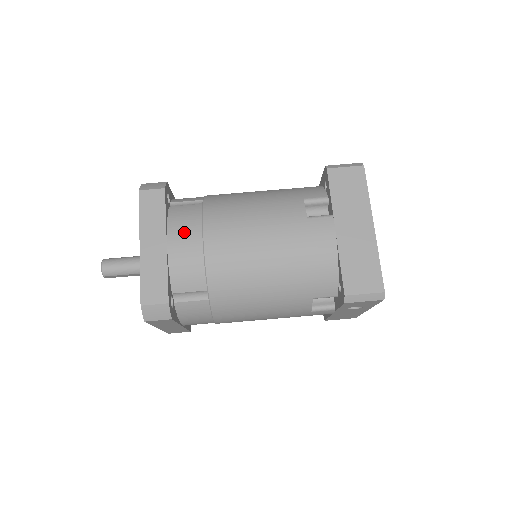
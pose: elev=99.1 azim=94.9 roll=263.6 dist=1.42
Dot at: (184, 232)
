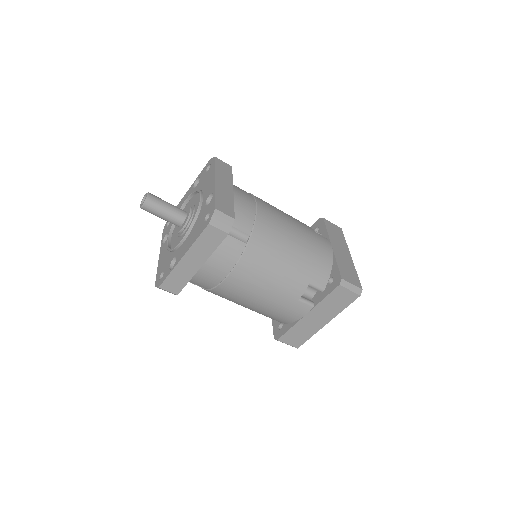
Dot at: (219, 265)
